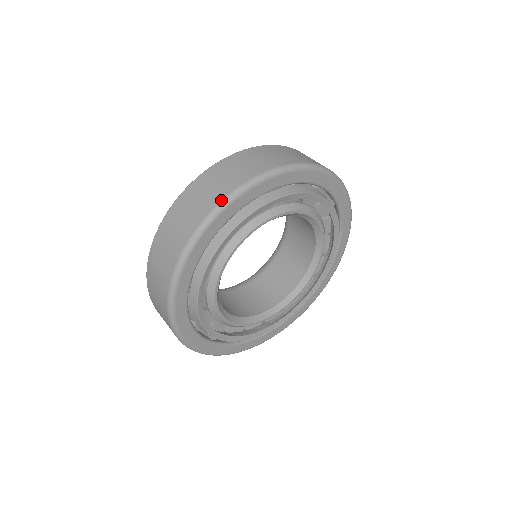
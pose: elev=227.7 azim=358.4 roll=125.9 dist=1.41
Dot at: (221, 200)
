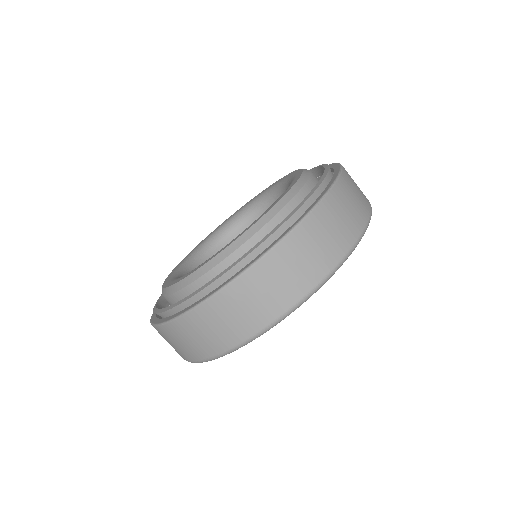
Dot at: (286, 311)
